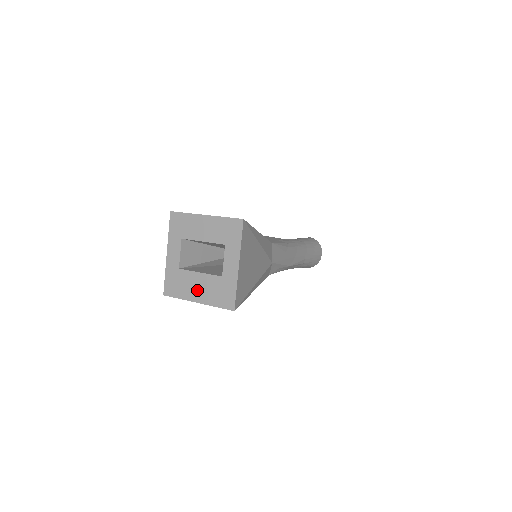
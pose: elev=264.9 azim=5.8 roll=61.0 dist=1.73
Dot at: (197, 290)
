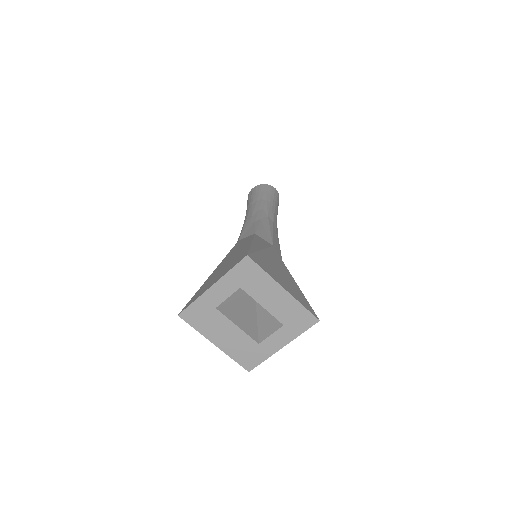
Dot at: (223, 336)
